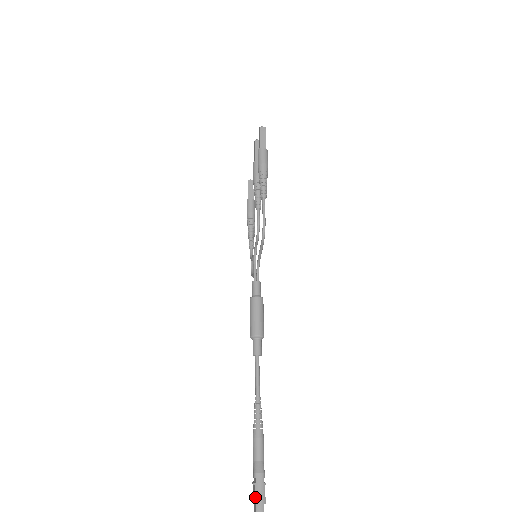
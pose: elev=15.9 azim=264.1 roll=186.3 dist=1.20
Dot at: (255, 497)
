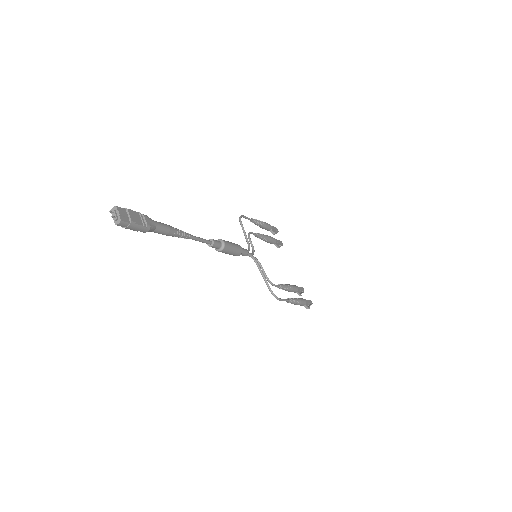
Dot at: occluded
